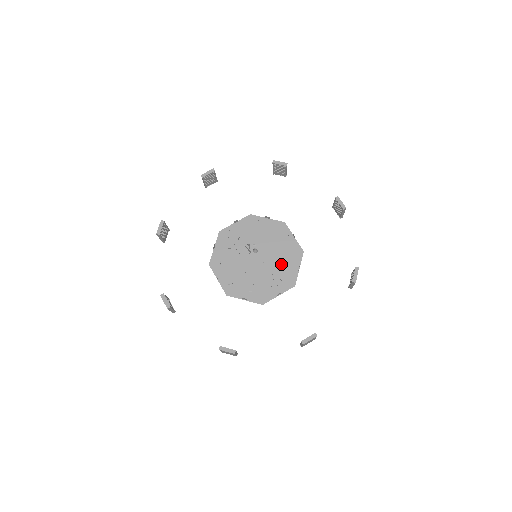
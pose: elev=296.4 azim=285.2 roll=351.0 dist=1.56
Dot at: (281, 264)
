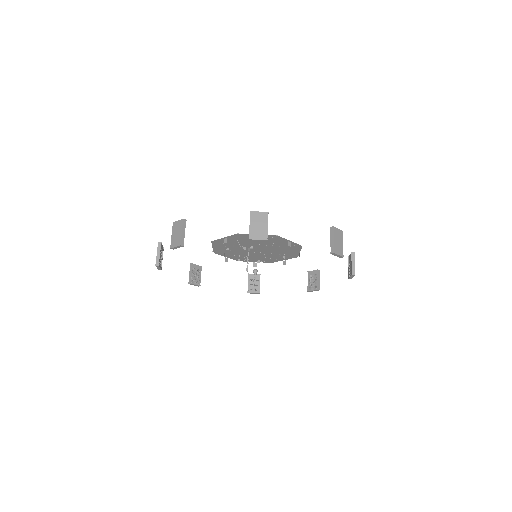
Dot at: (281, 251)
